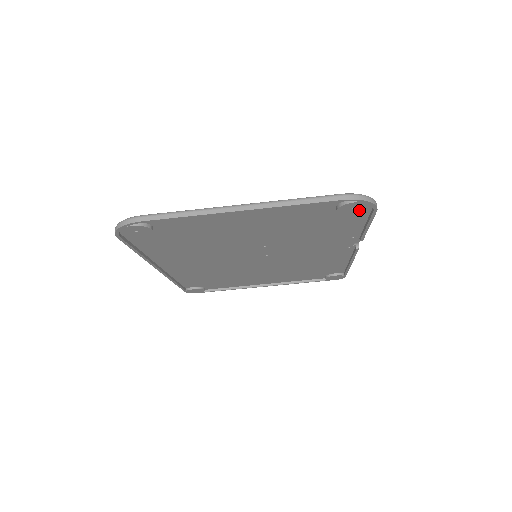
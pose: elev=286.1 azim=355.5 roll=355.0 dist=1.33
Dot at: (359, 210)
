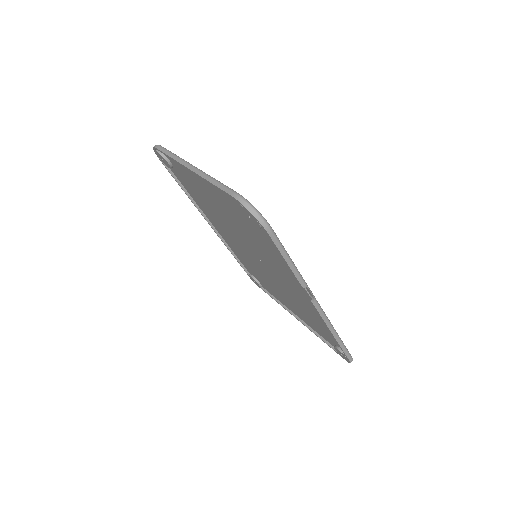
Dot at: (256, 223)
